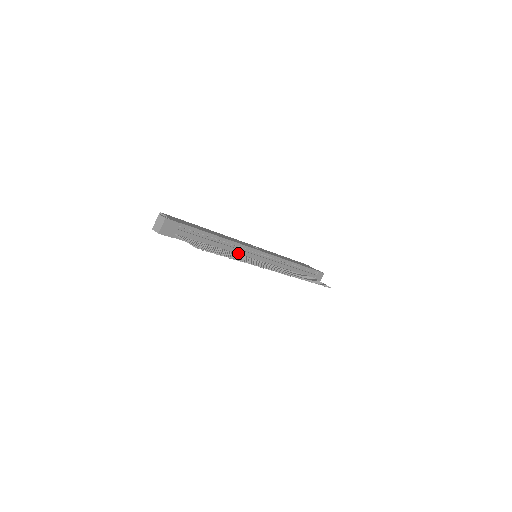
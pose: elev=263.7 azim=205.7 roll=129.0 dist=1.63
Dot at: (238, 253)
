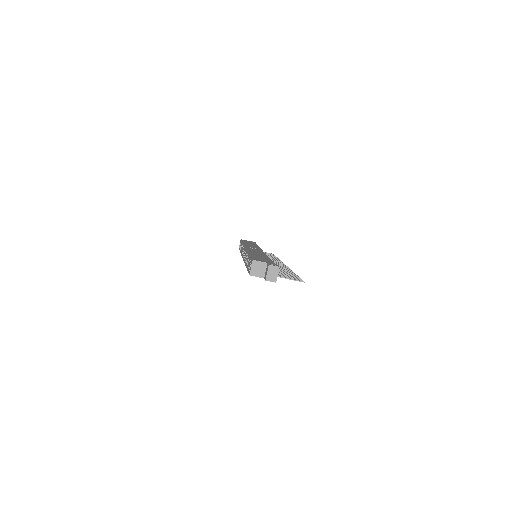
Dot at: occluded
